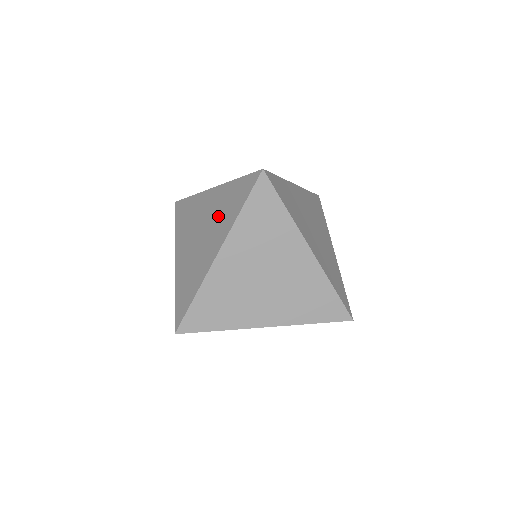
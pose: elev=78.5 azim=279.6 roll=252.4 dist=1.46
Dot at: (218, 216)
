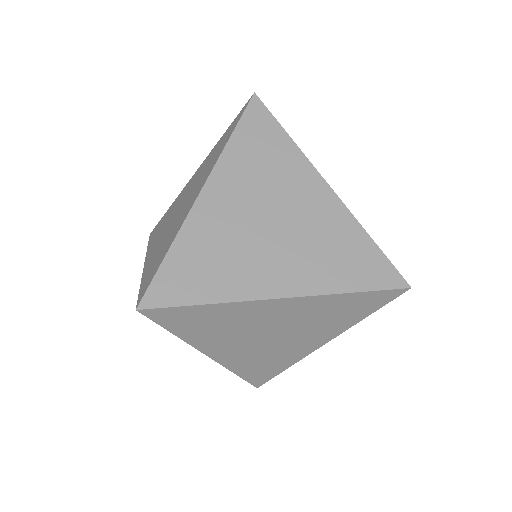
Dot at: (202, 172)
